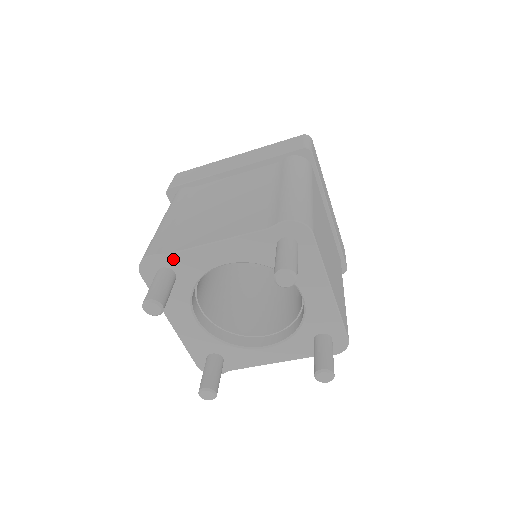
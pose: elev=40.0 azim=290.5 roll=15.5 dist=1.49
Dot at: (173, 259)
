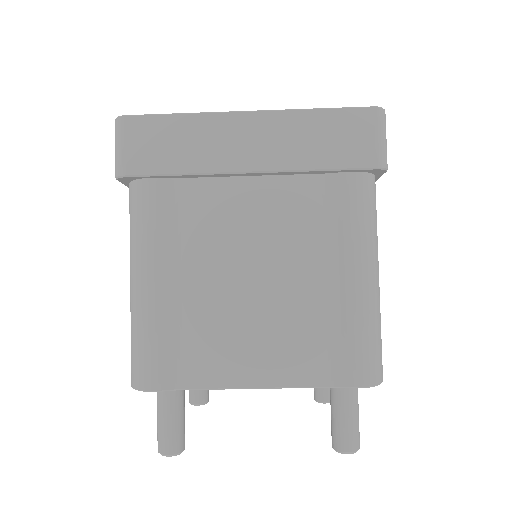
Dot at: (187, 388)
